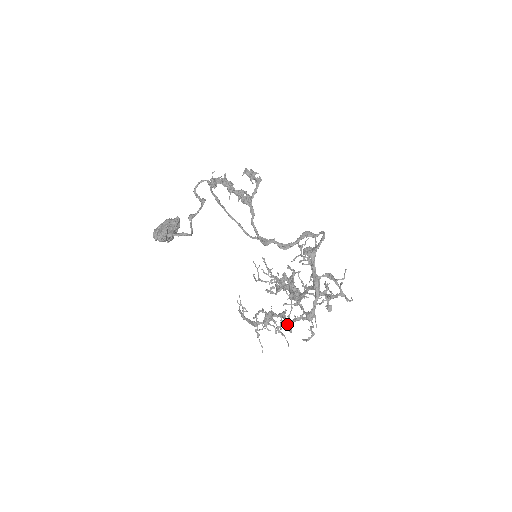
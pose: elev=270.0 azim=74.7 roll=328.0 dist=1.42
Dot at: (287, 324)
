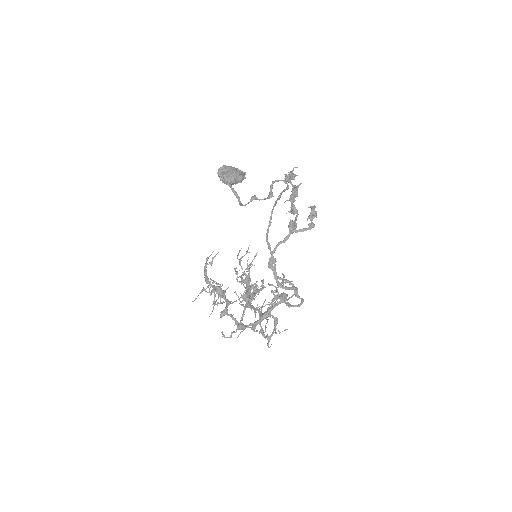
Dot at: (224, 312)
